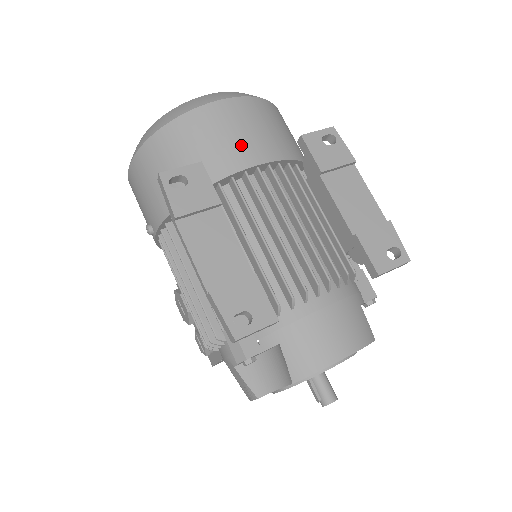
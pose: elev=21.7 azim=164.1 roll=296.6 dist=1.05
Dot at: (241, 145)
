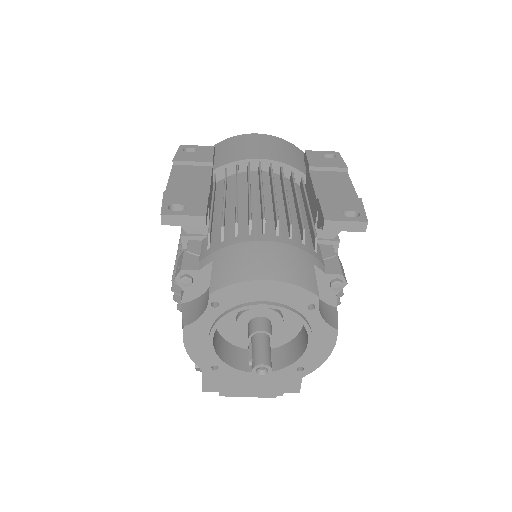
Dot at: (253, 150)
